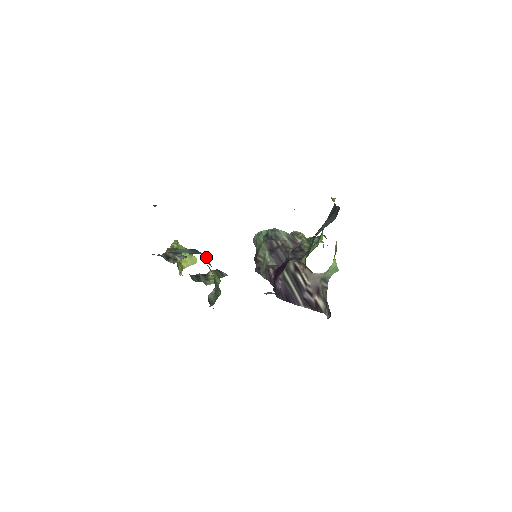
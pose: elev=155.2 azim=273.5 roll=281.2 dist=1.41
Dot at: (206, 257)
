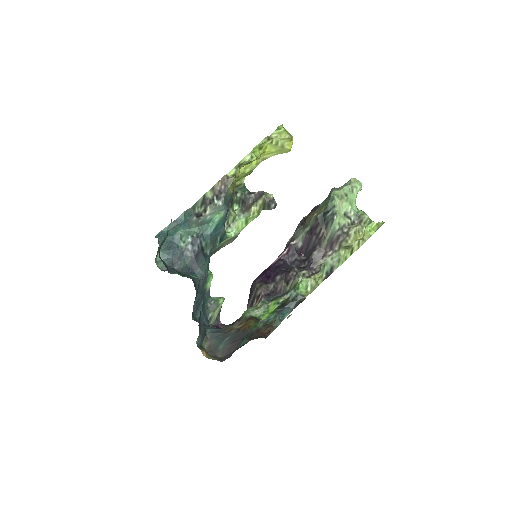
Dot at: (208, 243)
